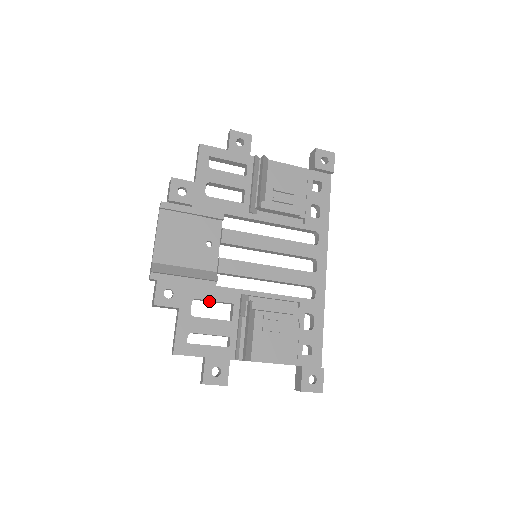
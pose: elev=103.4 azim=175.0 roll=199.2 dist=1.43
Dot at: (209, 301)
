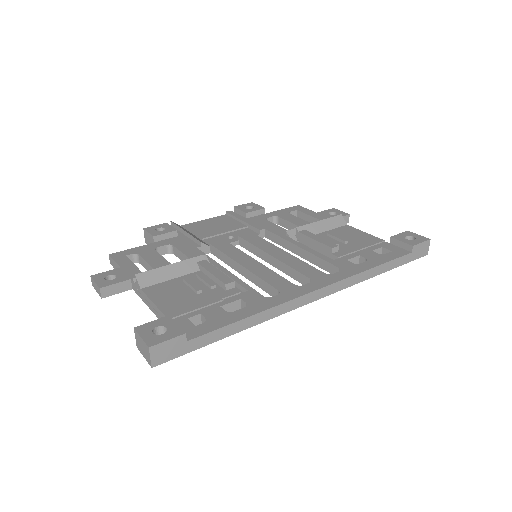
Dot at: (181, 257)
